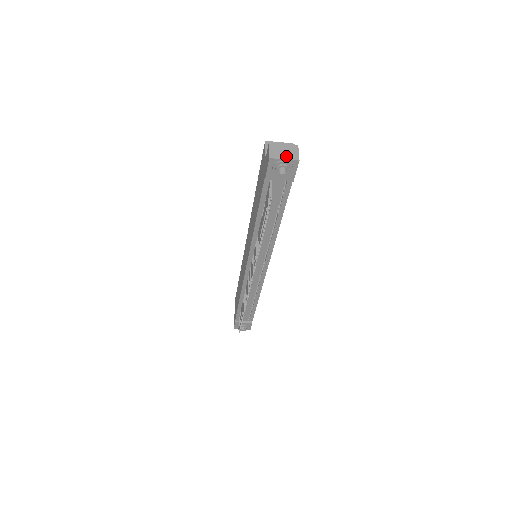
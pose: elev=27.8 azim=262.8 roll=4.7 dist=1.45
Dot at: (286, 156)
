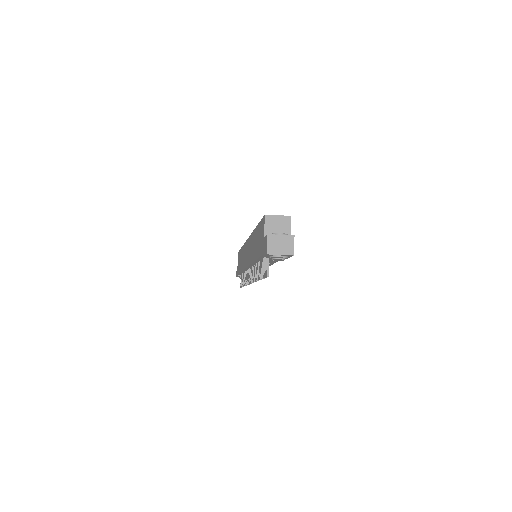
Dot at: (282, 251)
